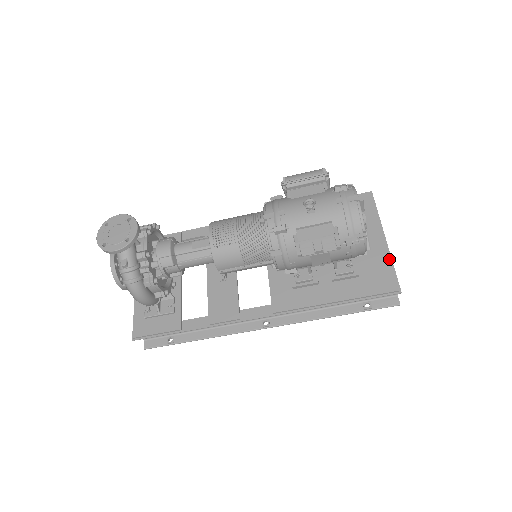
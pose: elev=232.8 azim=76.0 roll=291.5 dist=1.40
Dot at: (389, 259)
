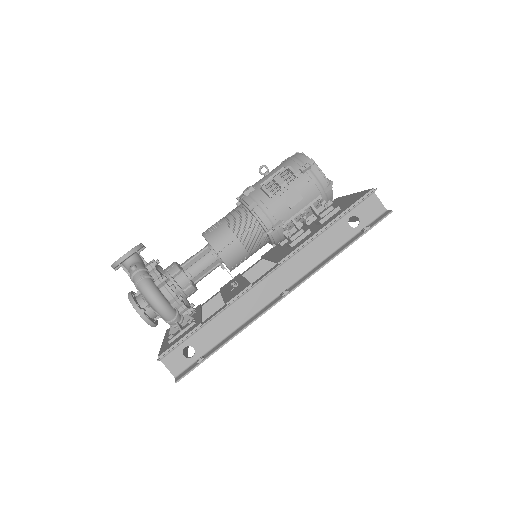
Dot at: (360, 192)
